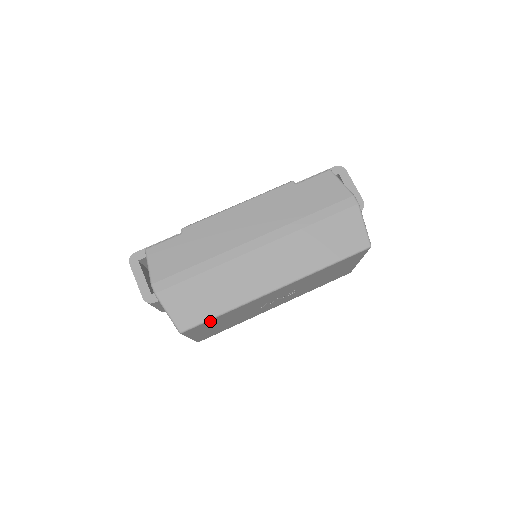
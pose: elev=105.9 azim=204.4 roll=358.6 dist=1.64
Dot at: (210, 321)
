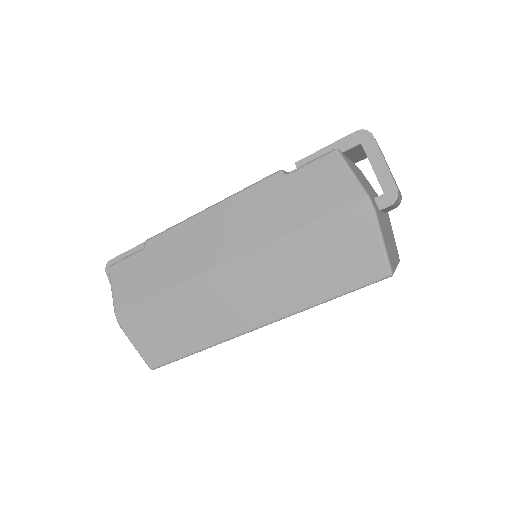
Dot at: occluded
